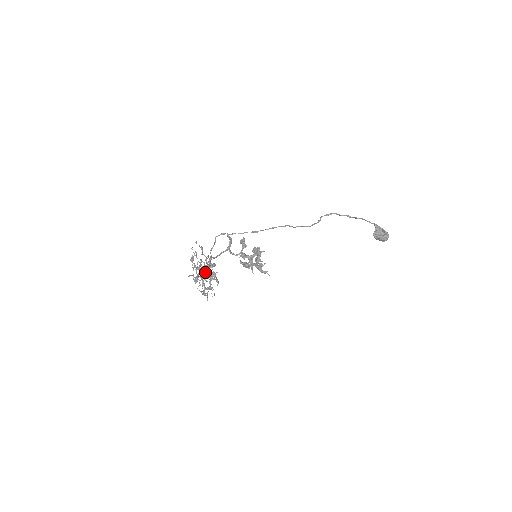
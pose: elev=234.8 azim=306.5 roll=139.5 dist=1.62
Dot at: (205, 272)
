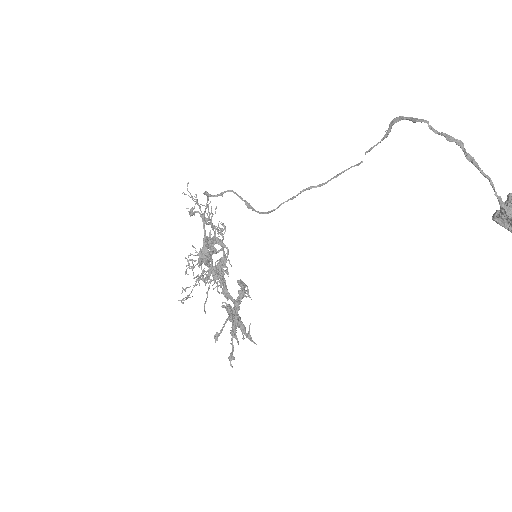
Dot at: occluded
